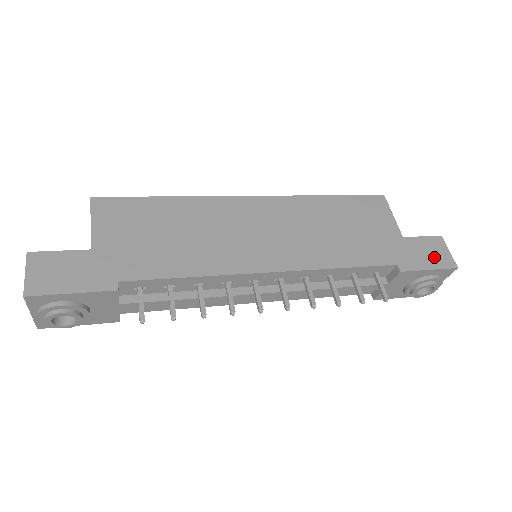
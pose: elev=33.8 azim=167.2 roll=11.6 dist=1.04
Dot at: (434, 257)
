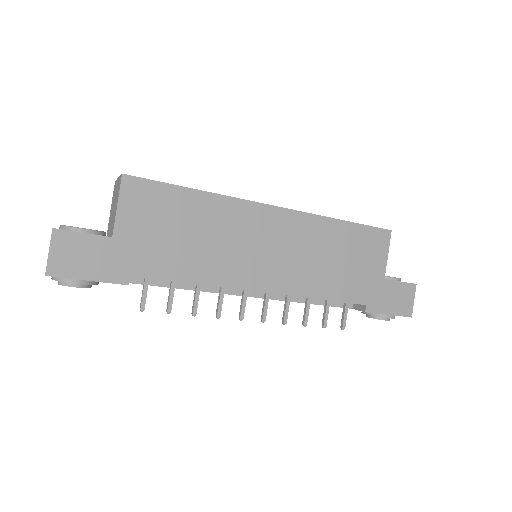
Dot at: (399, 304)
